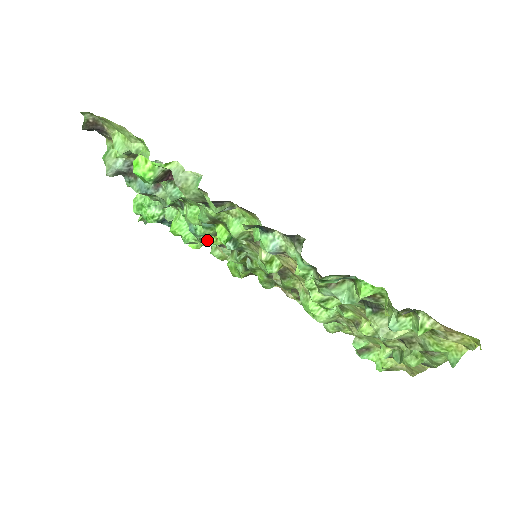
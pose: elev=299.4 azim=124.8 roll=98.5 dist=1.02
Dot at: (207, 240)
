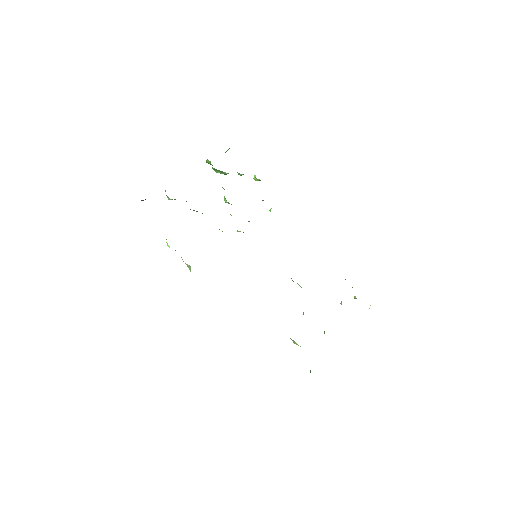
Dot at: occluded
